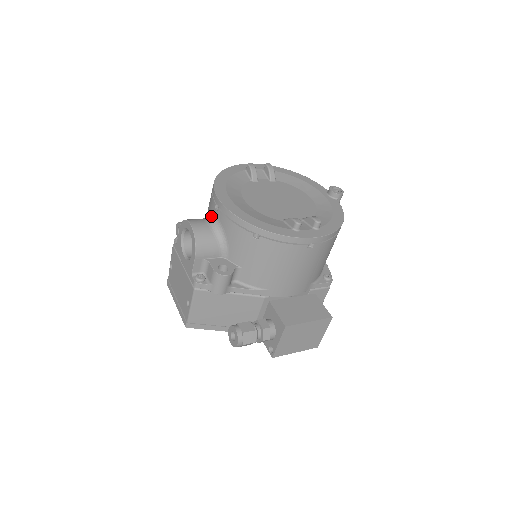
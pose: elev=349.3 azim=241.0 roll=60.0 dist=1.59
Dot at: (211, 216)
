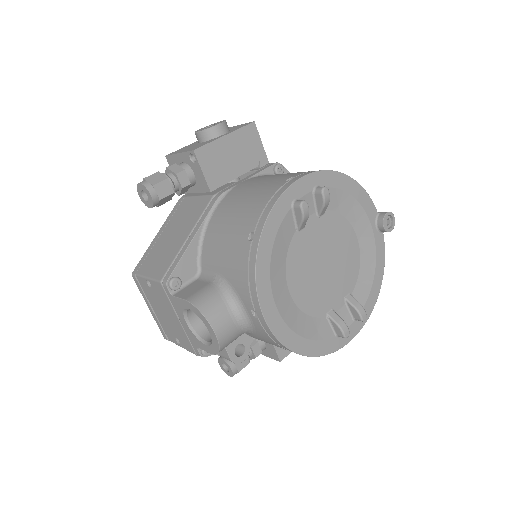
Dot at: (240, 308)
